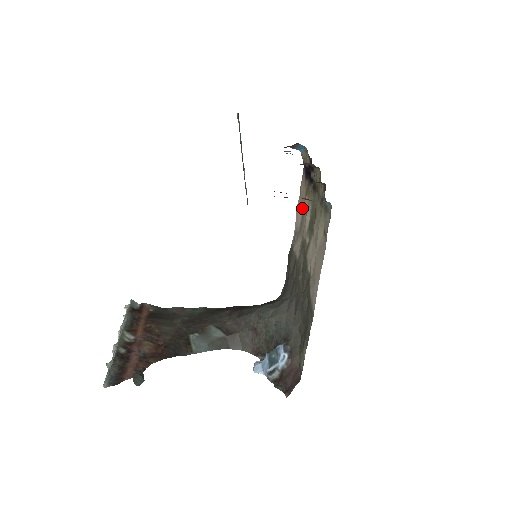
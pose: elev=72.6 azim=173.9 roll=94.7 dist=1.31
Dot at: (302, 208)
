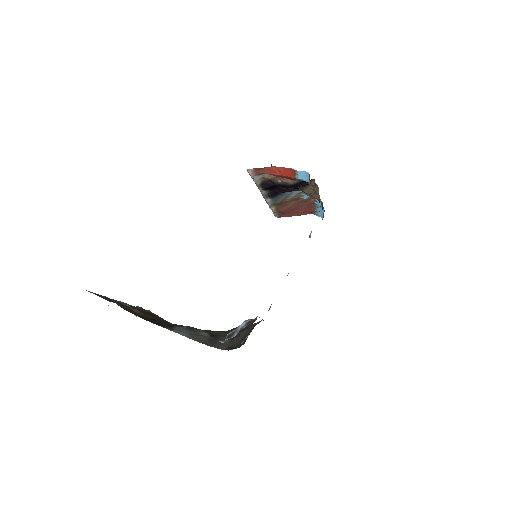
Dot at: occluded
